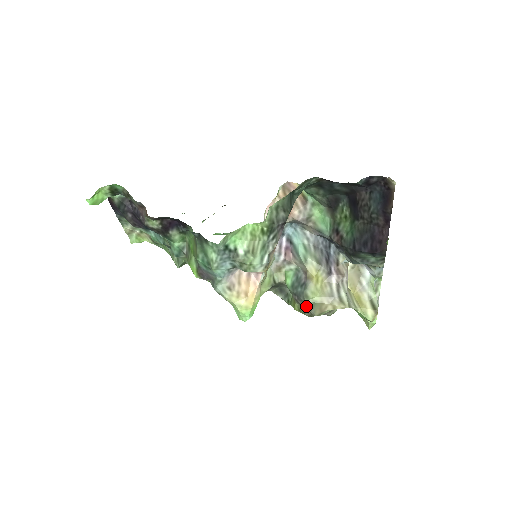
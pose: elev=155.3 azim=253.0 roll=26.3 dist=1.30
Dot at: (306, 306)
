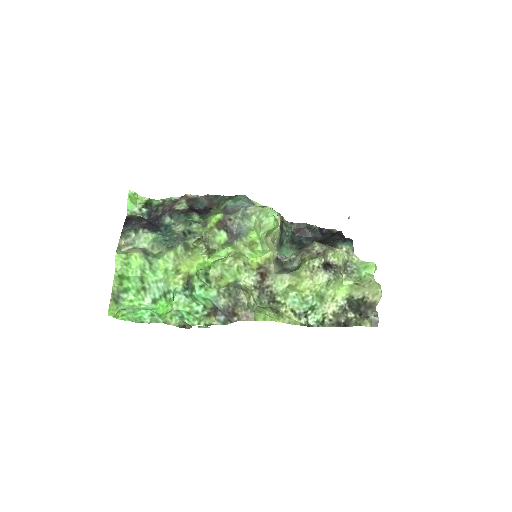
Dot at: (317, 244)
